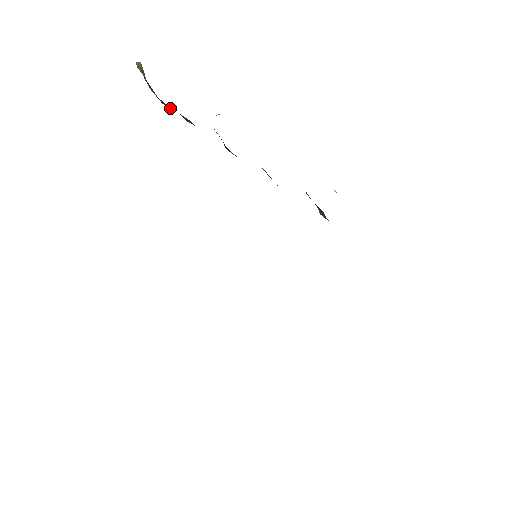
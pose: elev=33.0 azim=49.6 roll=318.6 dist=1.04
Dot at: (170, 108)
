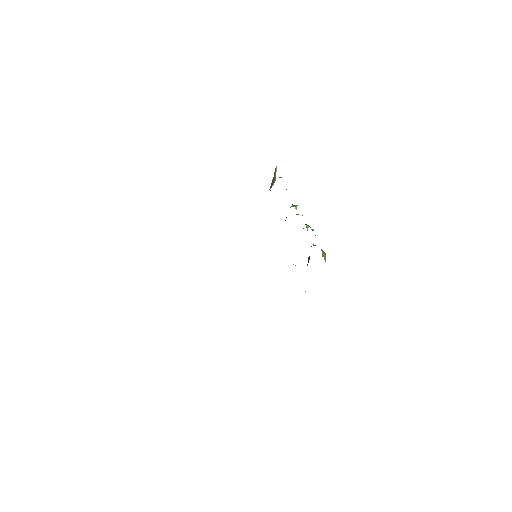
Dot at: occluded
